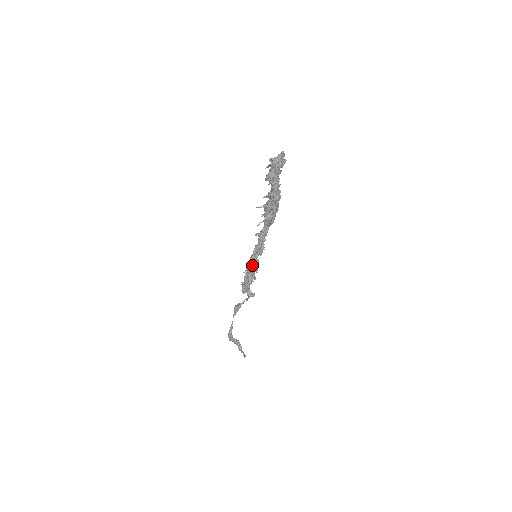
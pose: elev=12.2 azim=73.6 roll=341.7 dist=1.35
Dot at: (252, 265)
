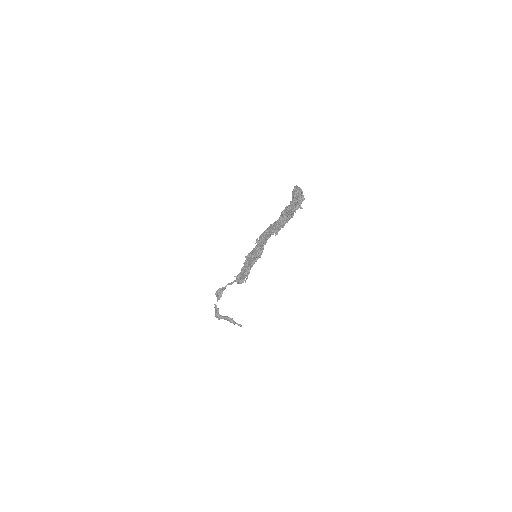
Dot at: occluded
